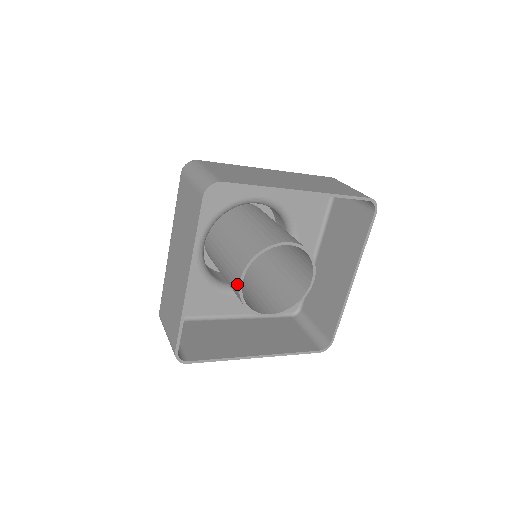
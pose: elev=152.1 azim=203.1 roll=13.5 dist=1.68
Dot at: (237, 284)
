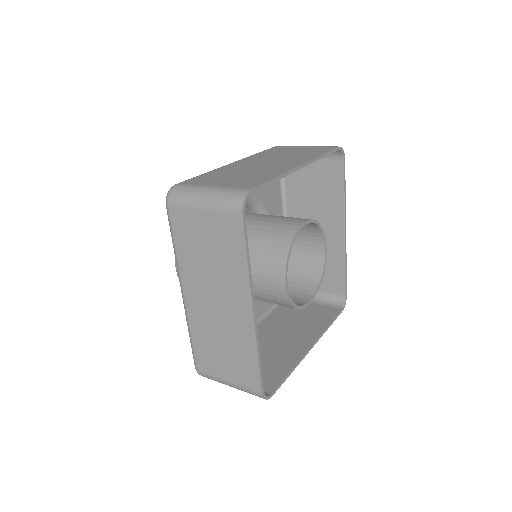
Dot at: (281, 289)
